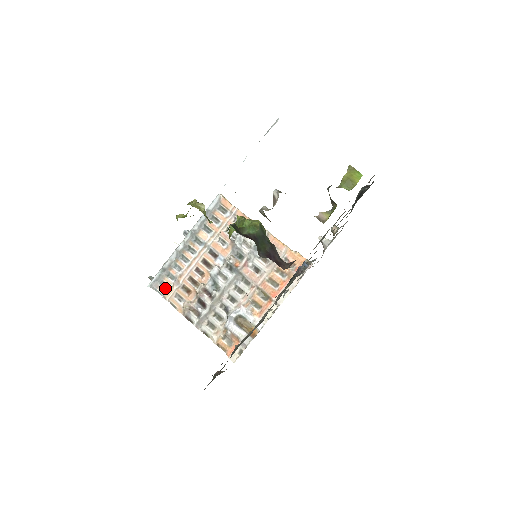
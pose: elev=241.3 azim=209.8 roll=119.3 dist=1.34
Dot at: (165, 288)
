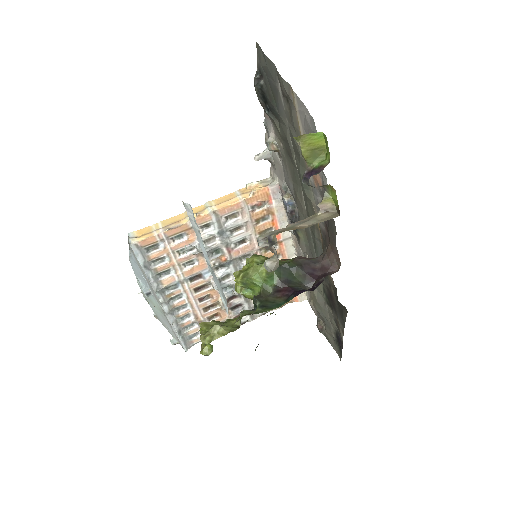
Dot at: (197, 335)
